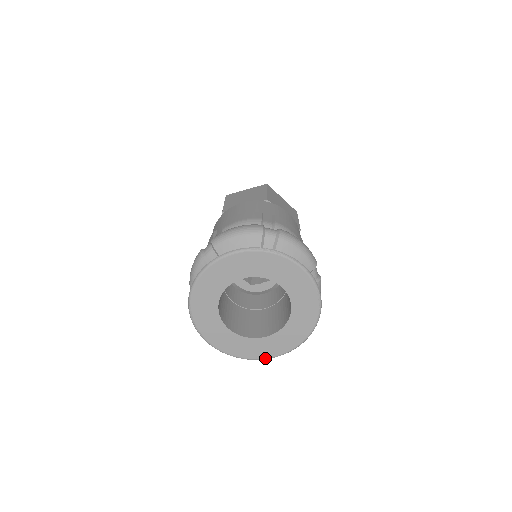
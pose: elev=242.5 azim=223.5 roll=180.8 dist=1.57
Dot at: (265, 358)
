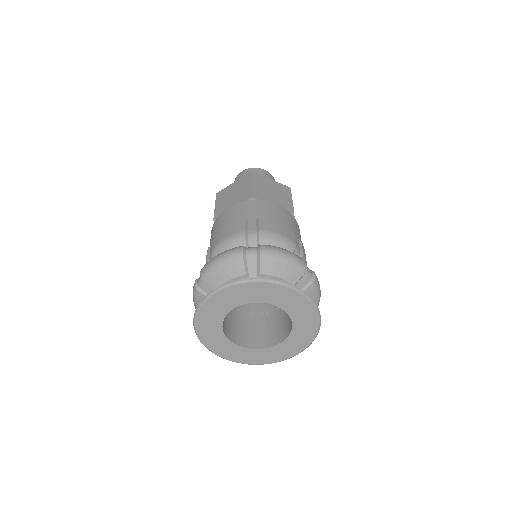
Dot at: (227, 359)
